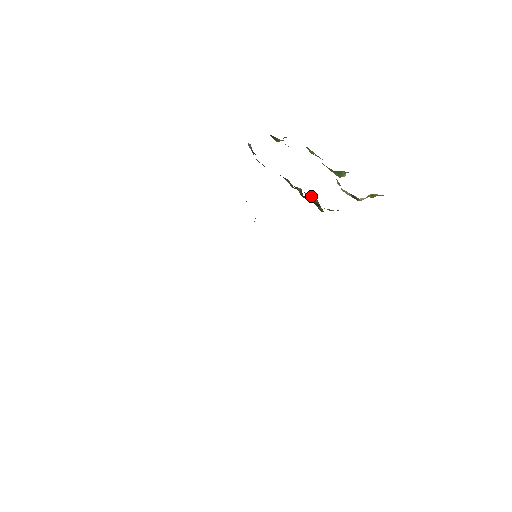
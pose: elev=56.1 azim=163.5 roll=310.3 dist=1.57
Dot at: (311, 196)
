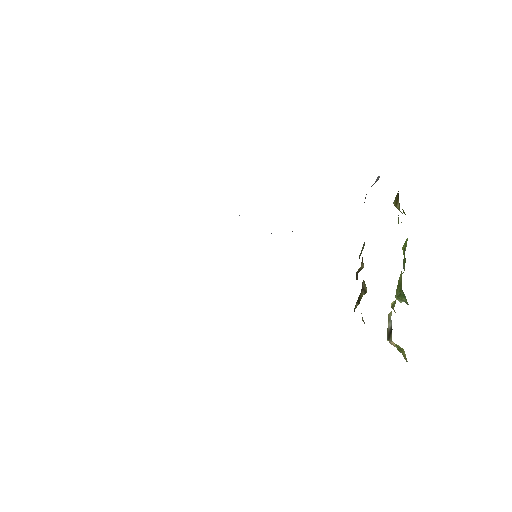
Dot at: (365, 286)
